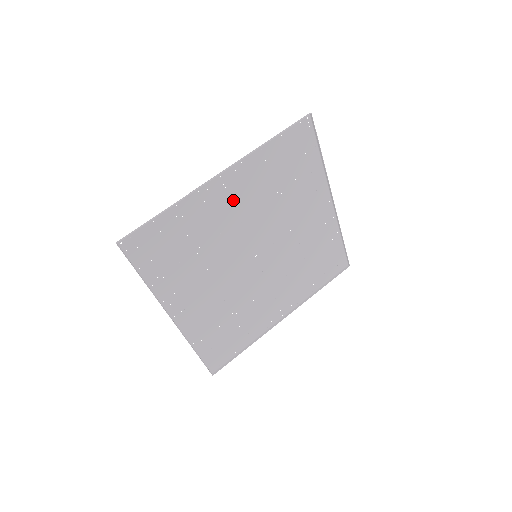
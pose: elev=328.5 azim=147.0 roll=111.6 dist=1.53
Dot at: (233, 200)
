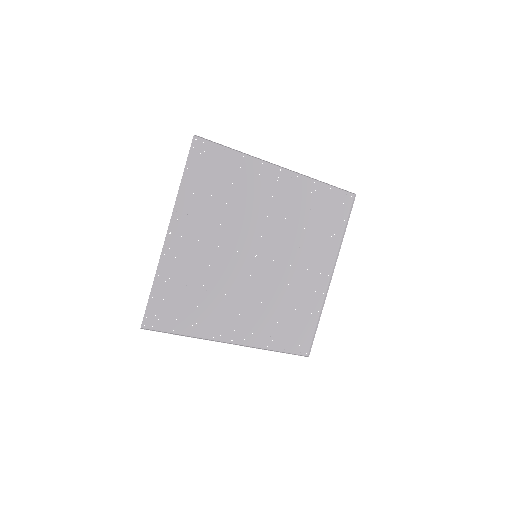
Dot at: (275, 195)
